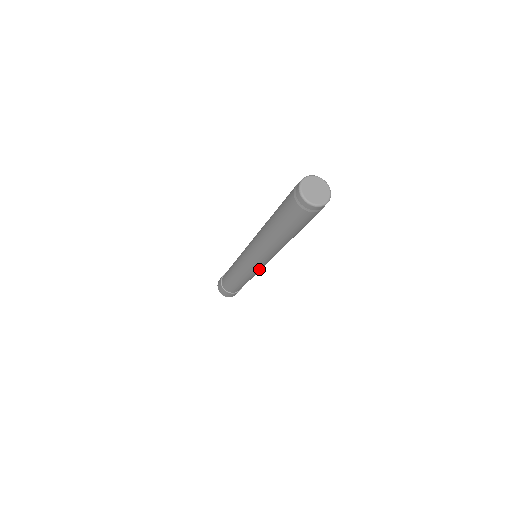
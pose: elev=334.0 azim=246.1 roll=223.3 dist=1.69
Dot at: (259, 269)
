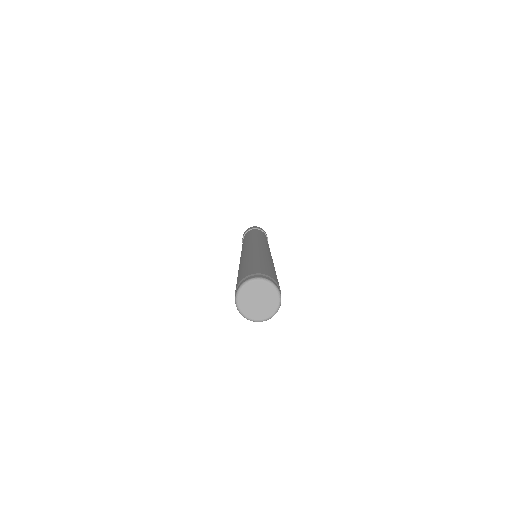
Dot at: occluded
